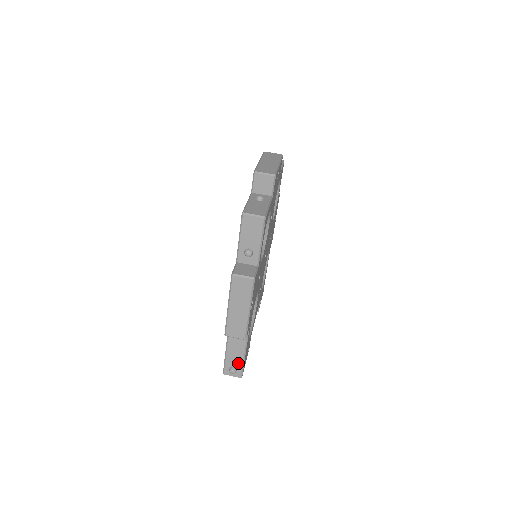
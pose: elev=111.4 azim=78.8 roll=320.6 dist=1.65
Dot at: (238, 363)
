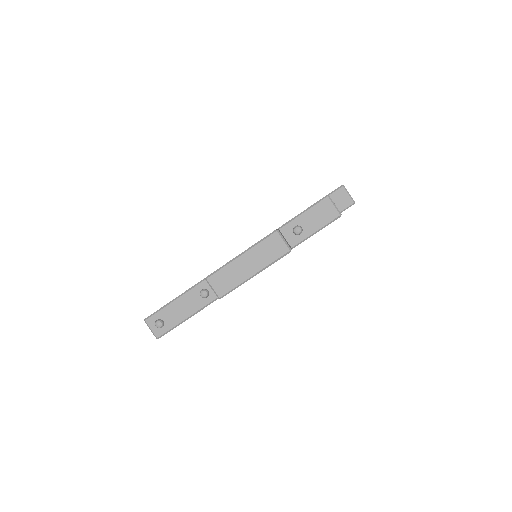
Dot at: (172, 321)
